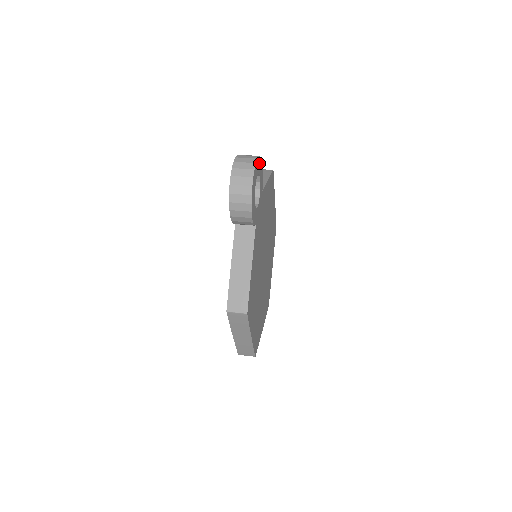
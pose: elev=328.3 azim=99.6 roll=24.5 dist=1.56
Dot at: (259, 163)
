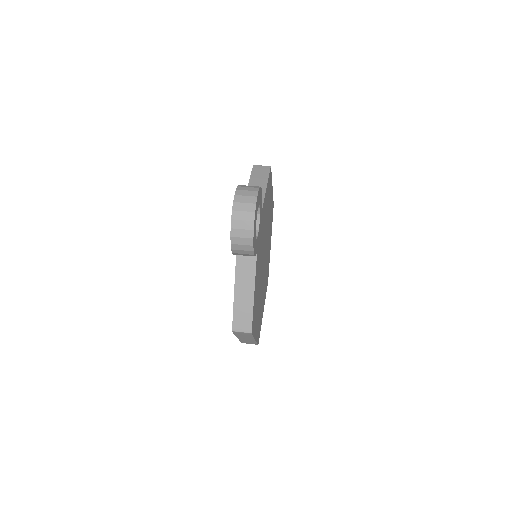
Dot at: (259, 195)
